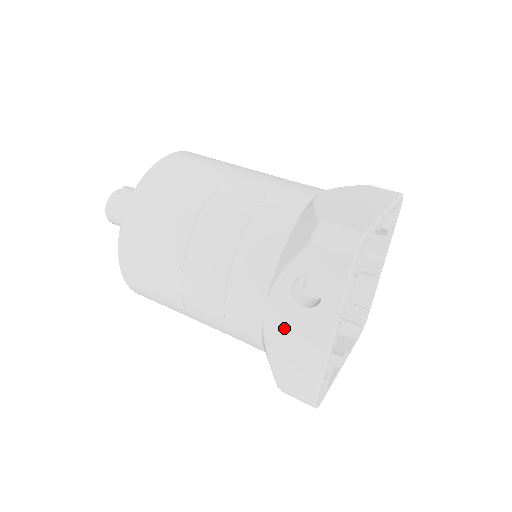
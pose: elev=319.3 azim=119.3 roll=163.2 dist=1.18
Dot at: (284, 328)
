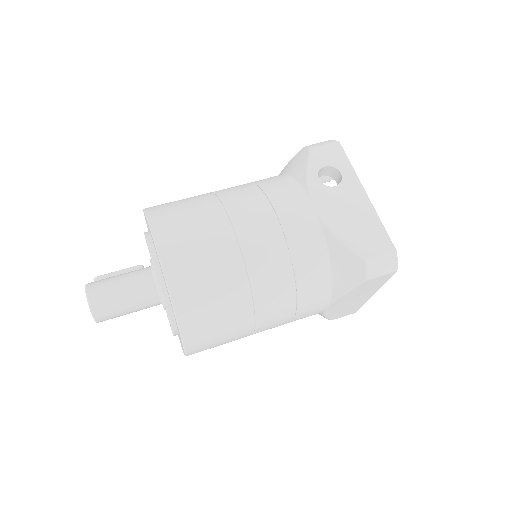
Dot at: (335, 210)
